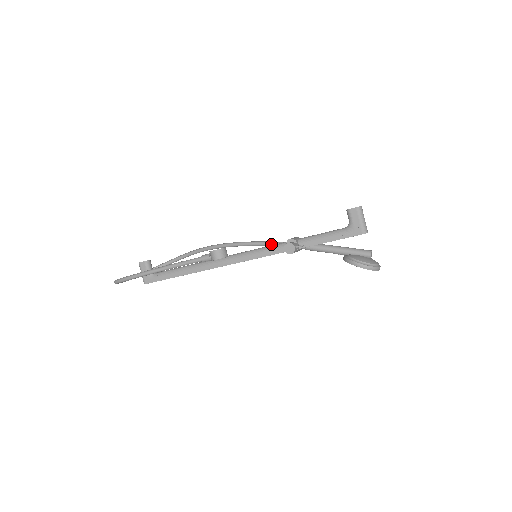
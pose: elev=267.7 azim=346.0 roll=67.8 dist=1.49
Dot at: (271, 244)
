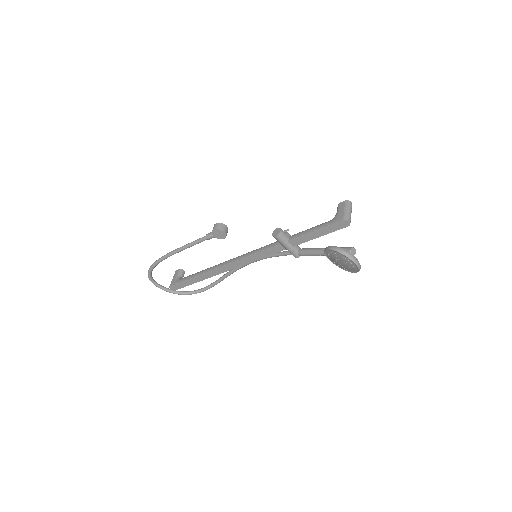
Dot at: (275, 253)
